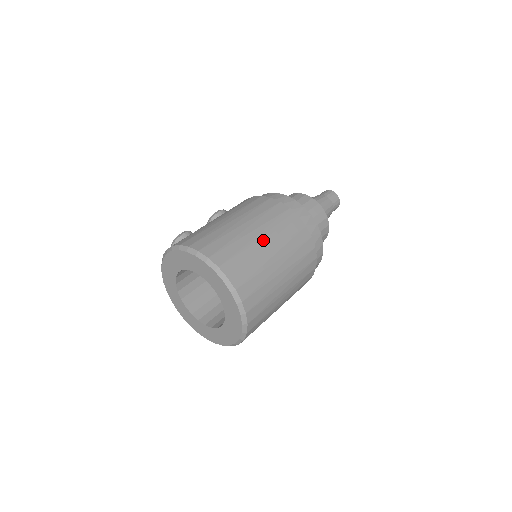
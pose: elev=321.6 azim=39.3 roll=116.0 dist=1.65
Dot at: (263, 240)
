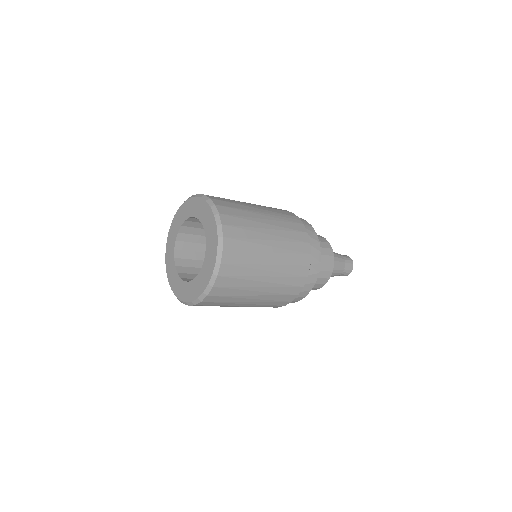
Dot at: (263, 216)
